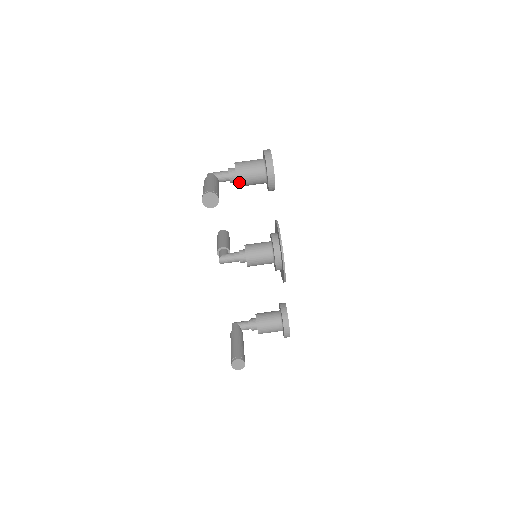
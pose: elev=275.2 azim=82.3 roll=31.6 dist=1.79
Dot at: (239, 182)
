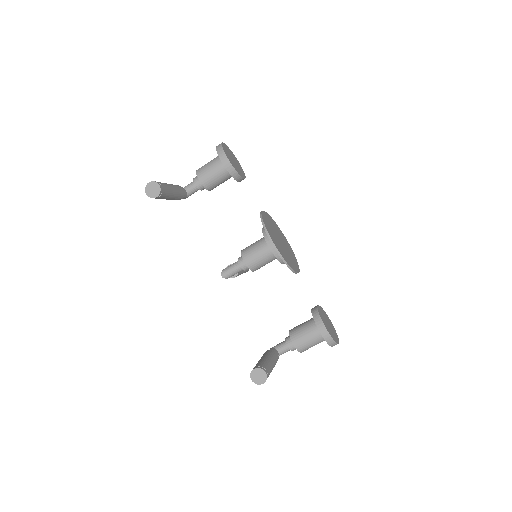
Dot at: (203, 183)
